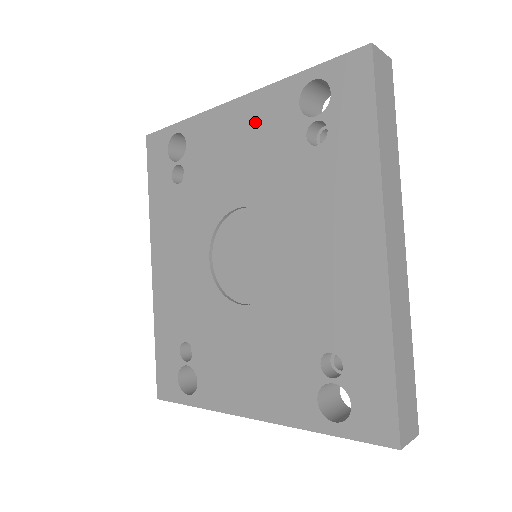
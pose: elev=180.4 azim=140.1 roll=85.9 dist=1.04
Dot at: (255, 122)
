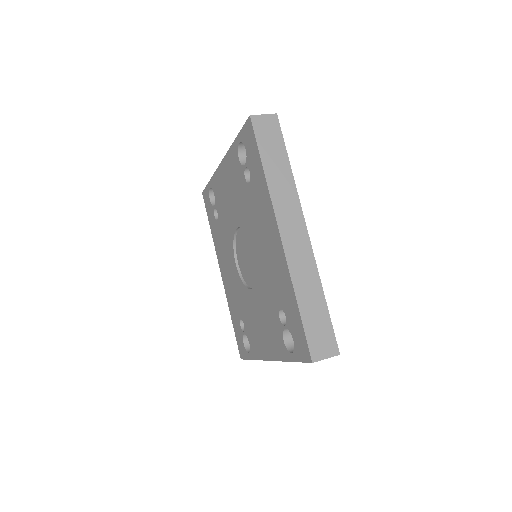
Dot at: (229, 174)
